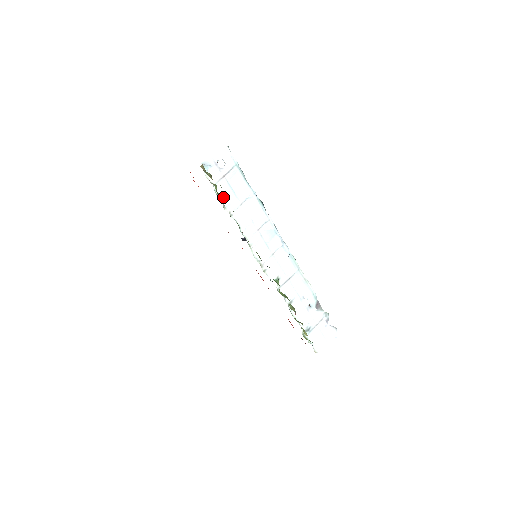
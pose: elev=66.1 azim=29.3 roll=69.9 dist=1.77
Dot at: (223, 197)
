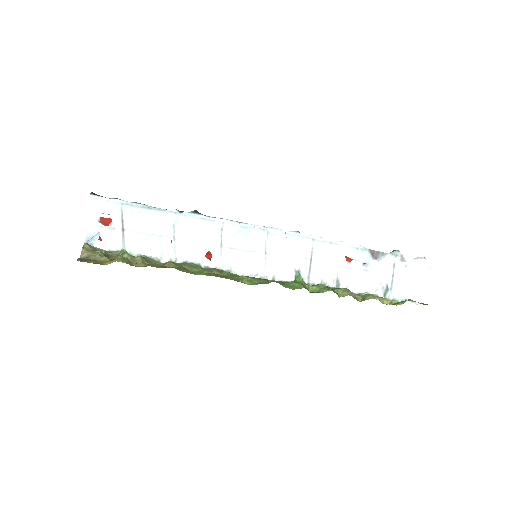
Dot at: (146, 251)
